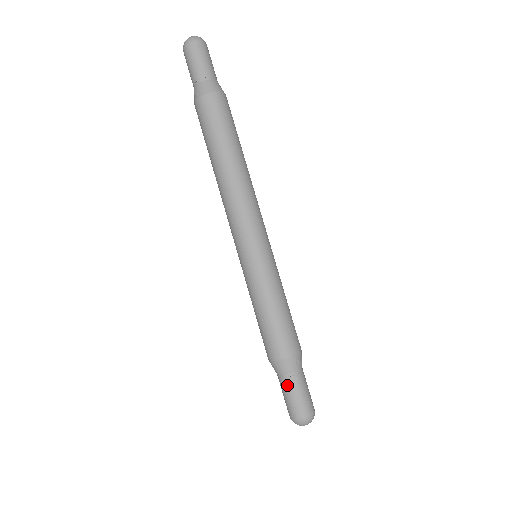
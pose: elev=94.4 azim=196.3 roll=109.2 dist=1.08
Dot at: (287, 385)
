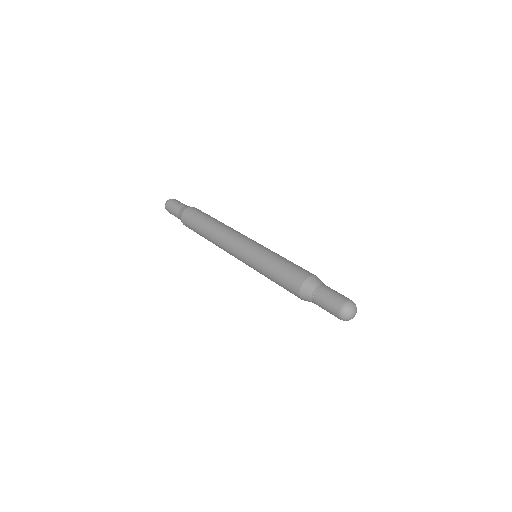
Dot at: (317, 301)
